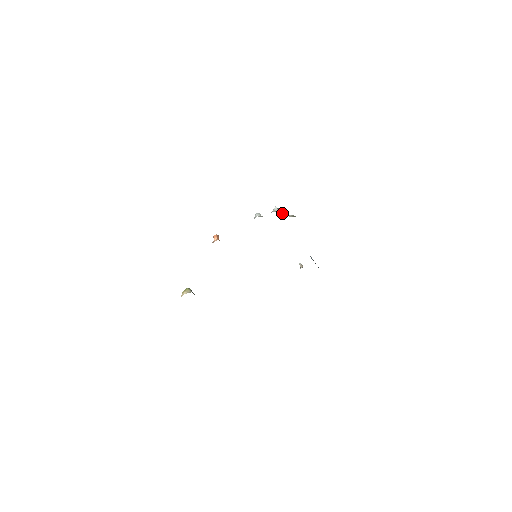
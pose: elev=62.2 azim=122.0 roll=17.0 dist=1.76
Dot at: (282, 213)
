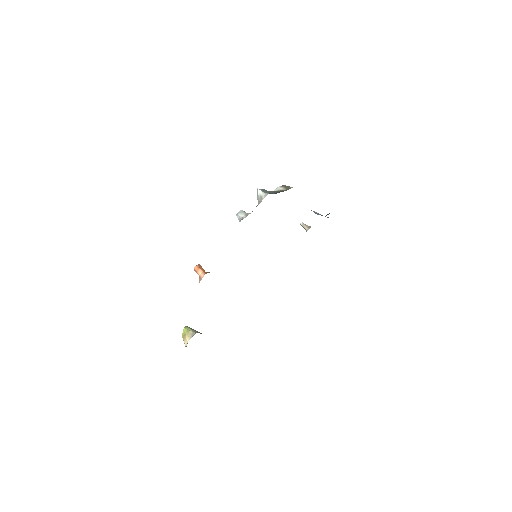
Dot at: (269, 191)
